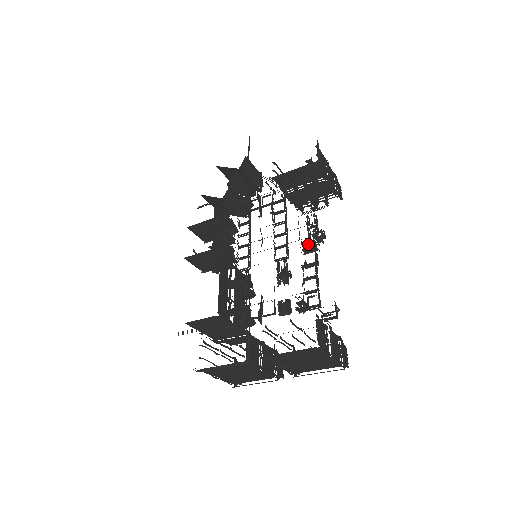
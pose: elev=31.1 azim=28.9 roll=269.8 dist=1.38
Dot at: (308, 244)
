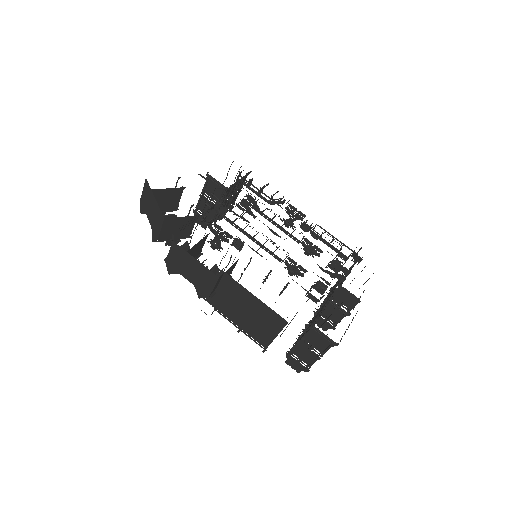
Dot at: (303, 225)
